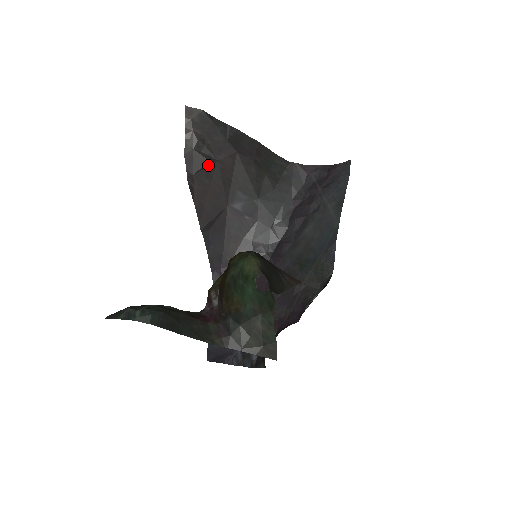
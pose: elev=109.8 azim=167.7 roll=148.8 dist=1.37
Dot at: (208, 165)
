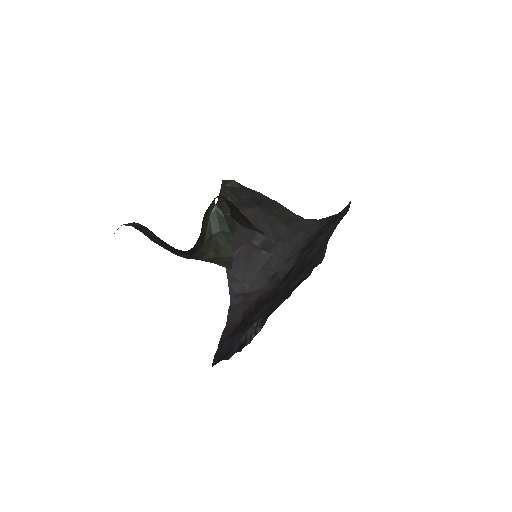
Dot at: occluded
